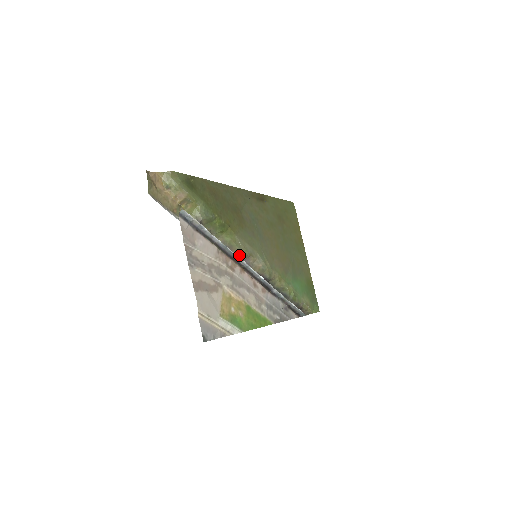
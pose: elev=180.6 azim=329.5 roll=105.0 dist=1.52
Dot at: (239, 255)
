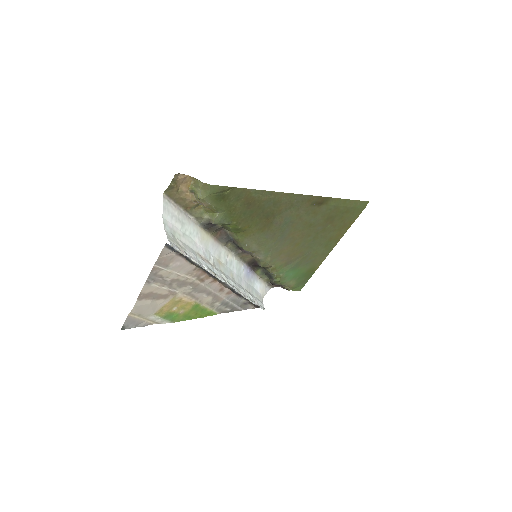
Dot at: (241, 247)
